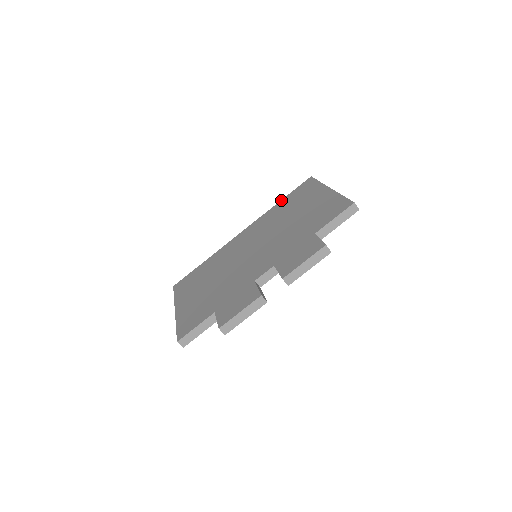
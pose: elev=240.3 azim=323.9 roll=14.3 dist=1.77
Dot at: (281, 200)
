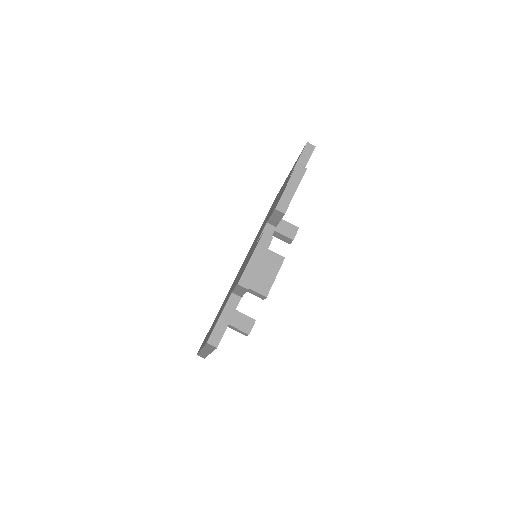
Dot at: occluded
